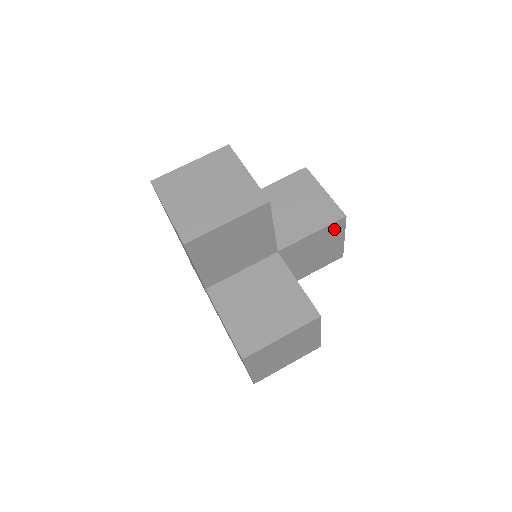
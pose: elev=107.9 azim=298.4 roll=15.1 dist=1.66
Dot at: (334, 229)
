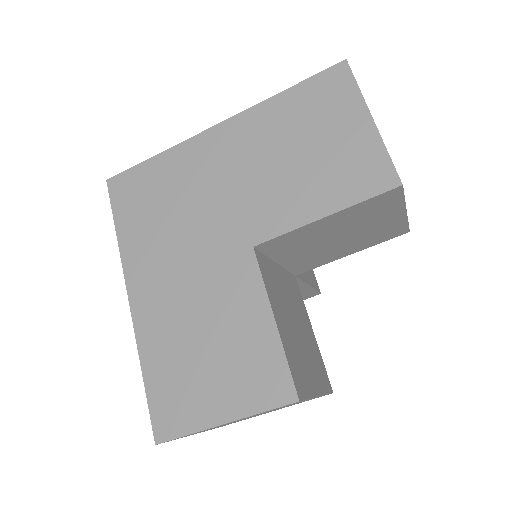
Dot at: occluded
